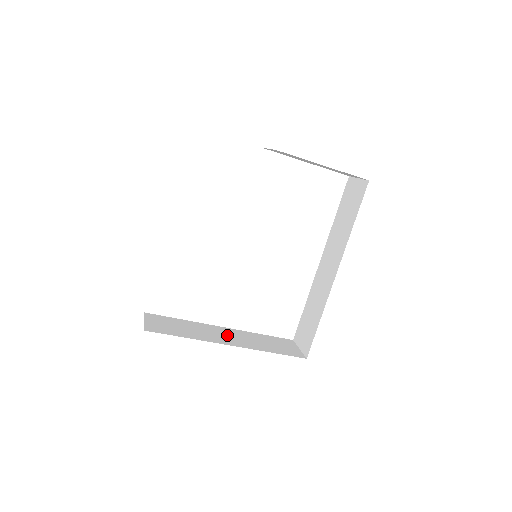
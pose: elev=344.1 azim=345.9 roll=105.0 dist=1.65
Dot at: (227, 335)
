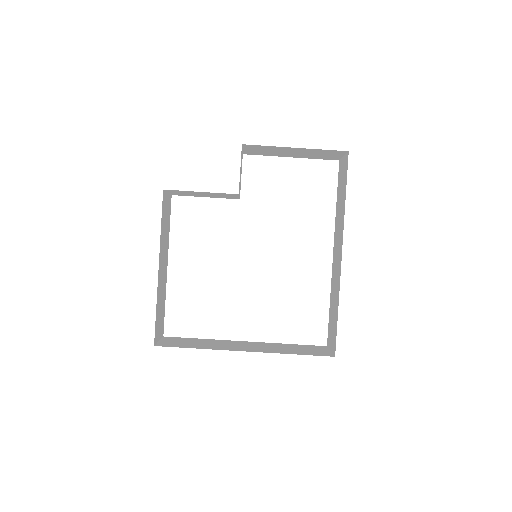
Dot at: (246, 345)
